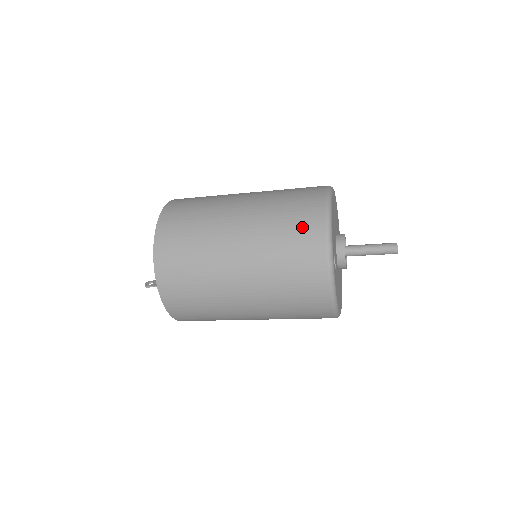
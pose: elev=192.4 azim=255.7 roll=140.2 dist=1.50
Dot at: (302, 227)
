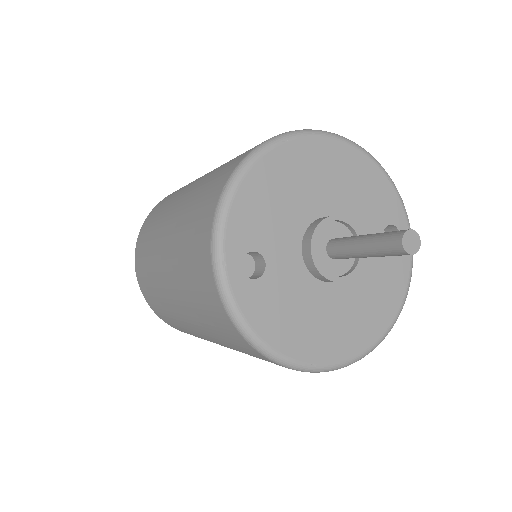
Dot at: (204, 203)
